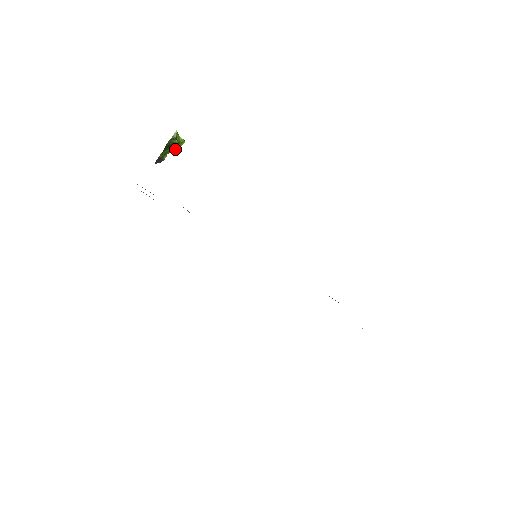
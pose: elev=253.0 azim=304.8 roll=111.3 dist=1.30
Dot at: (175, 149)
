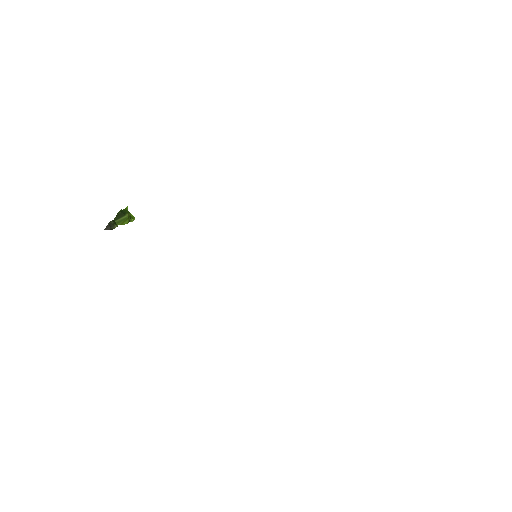
Dot at: (126, 221)
